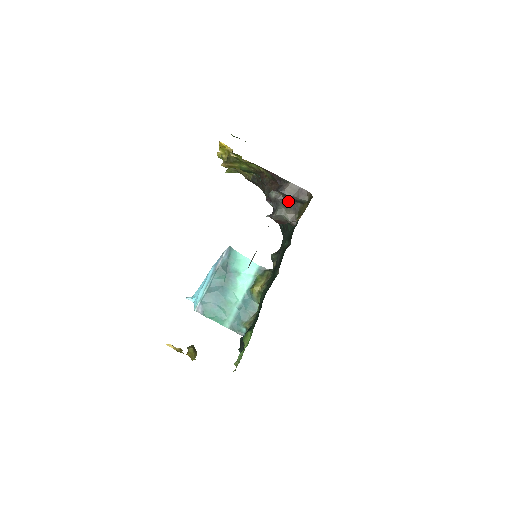
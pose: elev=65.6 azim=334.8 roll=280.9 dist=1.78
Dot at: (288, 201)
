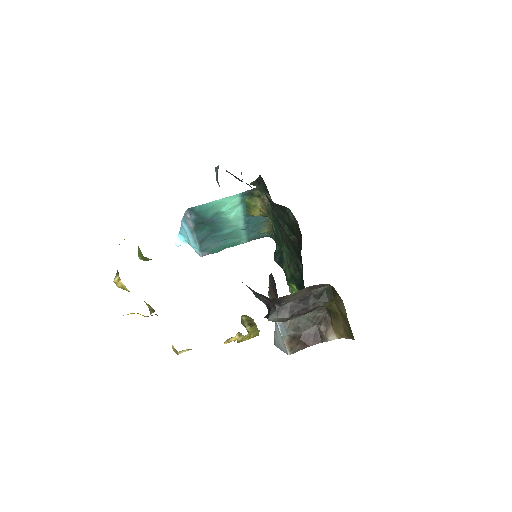
Dot at: (303, 314)
